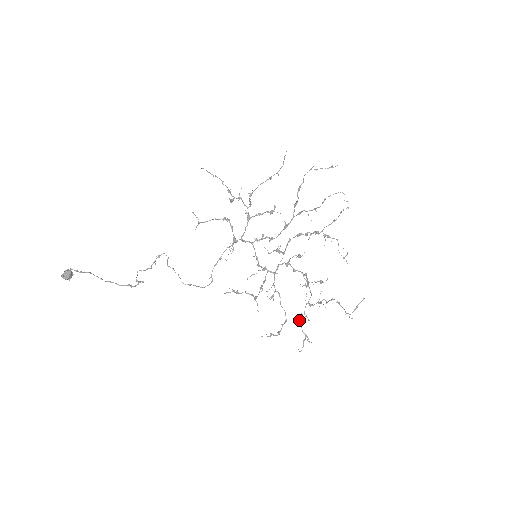
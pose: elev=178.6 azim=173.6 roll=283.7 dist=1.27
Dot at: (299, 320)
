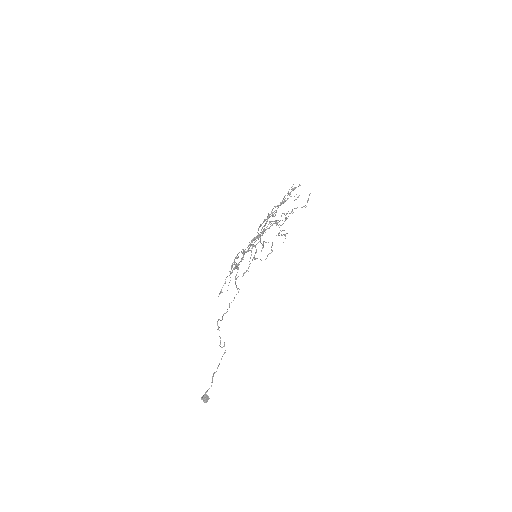
Dot at: (278, 235)
